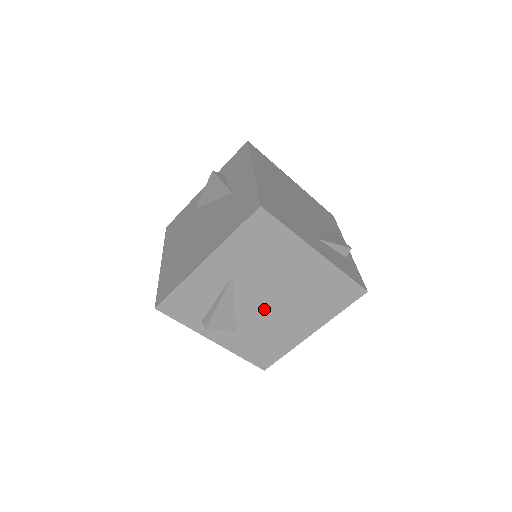
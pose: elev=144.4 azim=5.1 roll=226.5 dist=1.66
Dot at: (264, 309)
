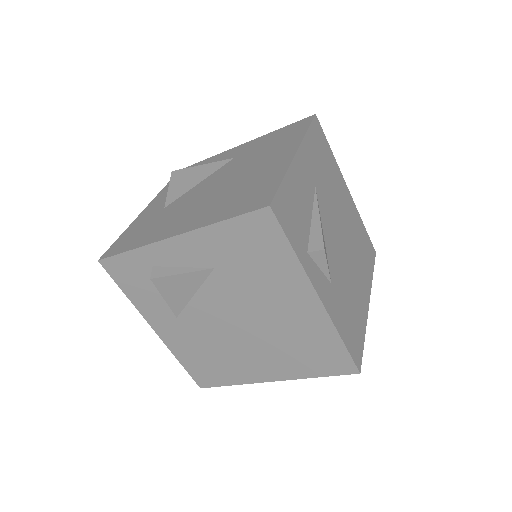
Dot at: (339, 251)
